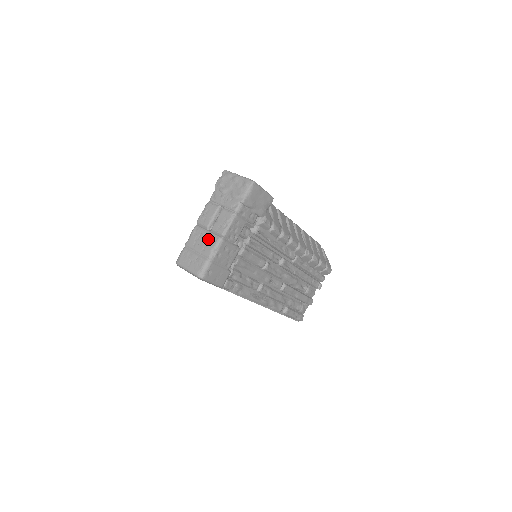
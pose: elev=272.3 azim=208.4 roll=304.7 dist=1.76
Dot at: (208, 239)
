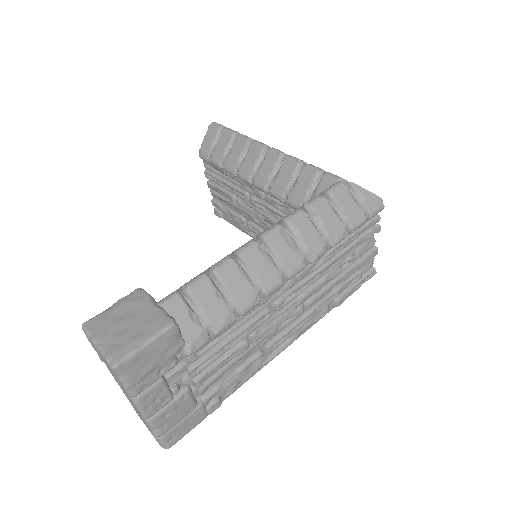
Dot at: occluded
